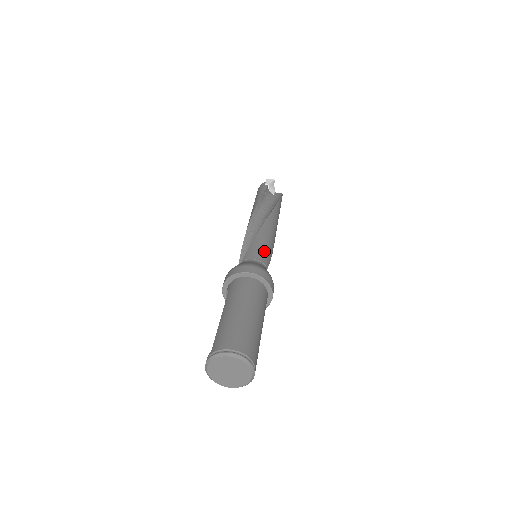
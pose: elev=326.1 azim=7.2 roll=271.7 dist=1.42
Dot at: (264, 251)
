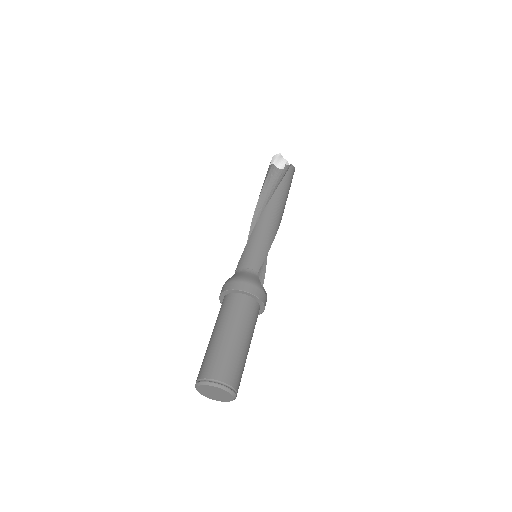
Dot at: (254, 254)
